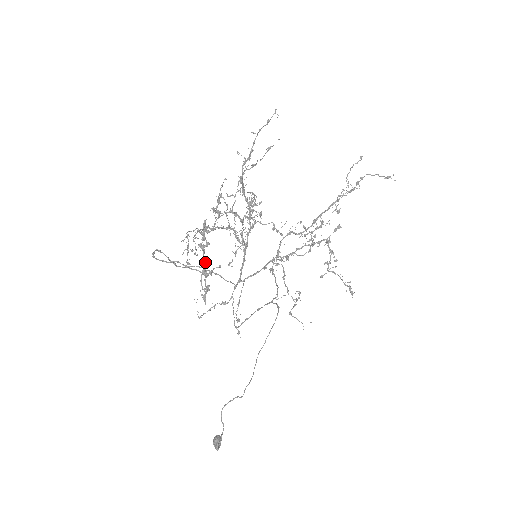
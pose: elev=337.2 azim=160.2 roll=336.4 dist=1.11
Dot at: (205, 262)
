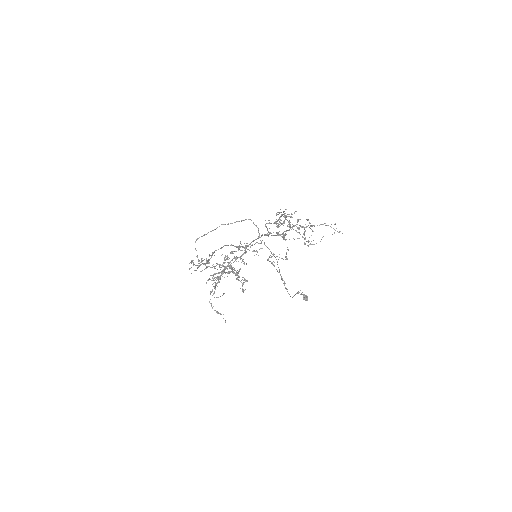
Dot at: occluded
